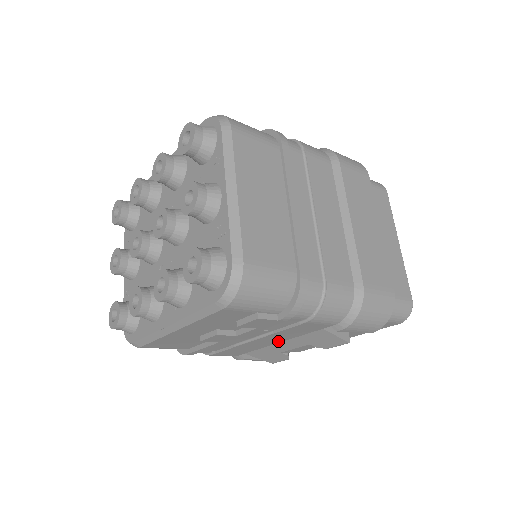
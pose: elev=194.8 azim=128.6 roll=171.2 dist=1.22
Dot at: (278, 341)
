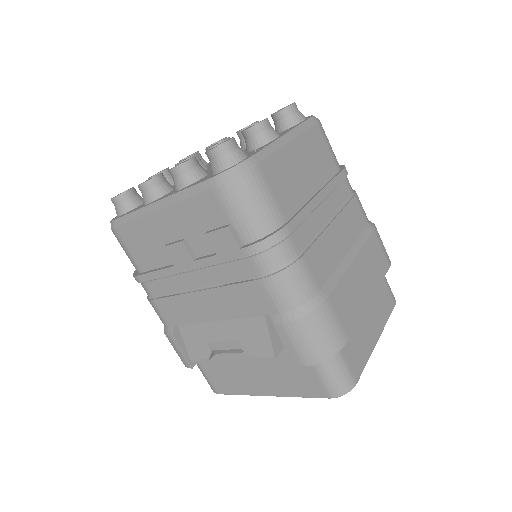
Dot at: (217, 316)
